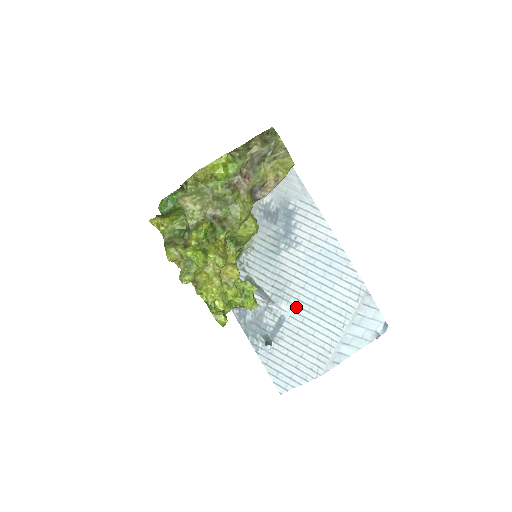
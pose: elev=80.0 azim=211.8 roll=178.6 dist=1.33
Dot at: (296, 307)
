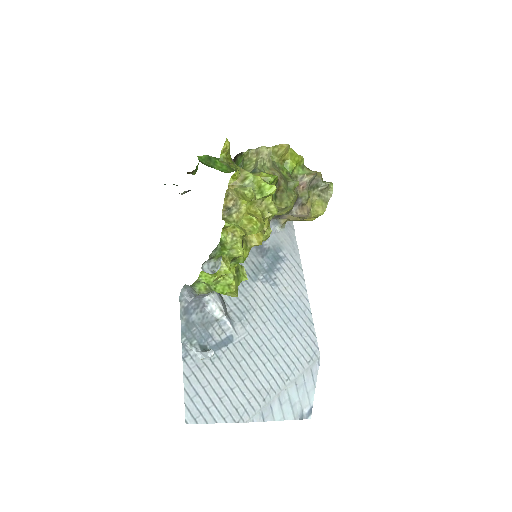
Dot at: (249, 336)
